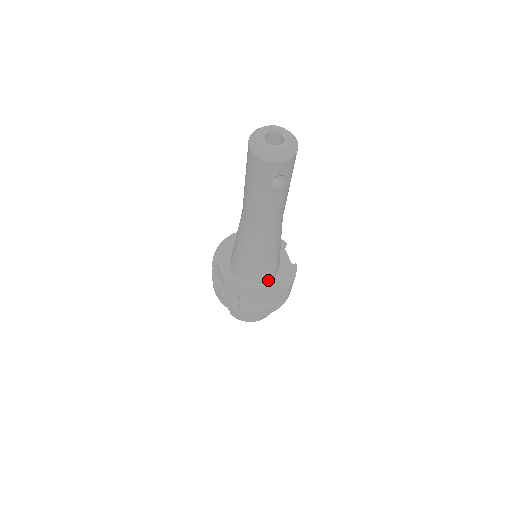
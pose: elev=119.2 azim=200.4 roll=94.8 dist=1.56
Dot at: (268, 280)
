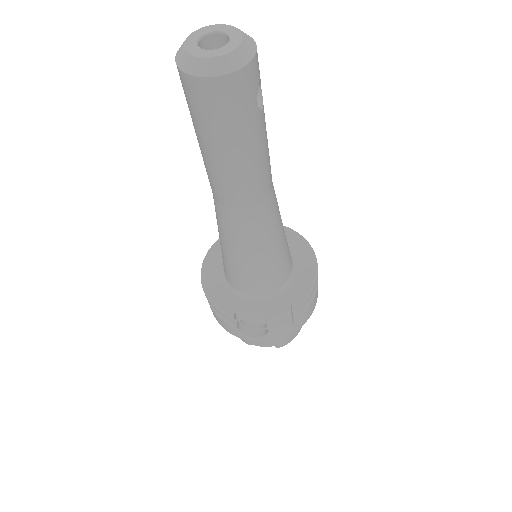
Dot at: (291, 261)
